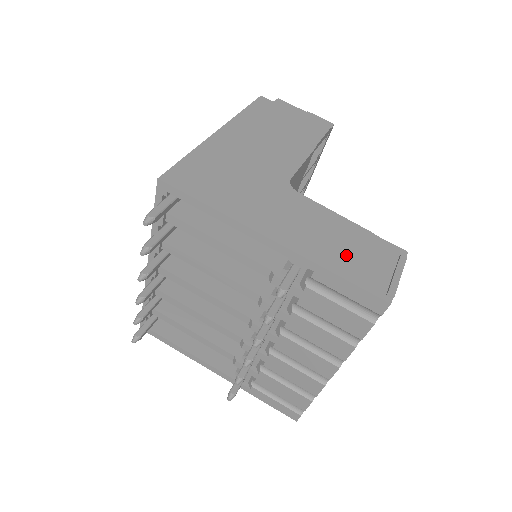
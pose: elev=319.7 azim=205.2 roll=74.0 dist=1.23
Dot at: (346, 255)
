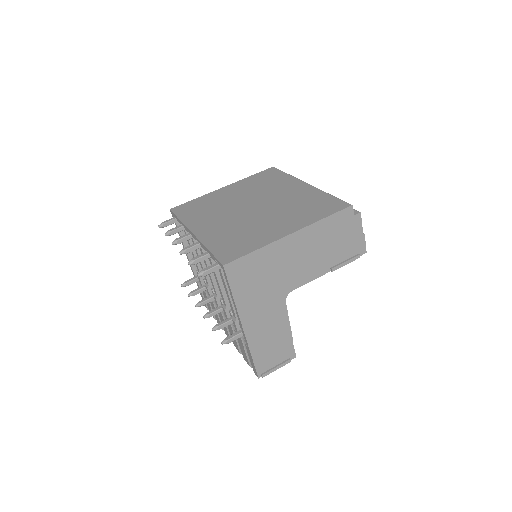
Dot at: (267, 349)
